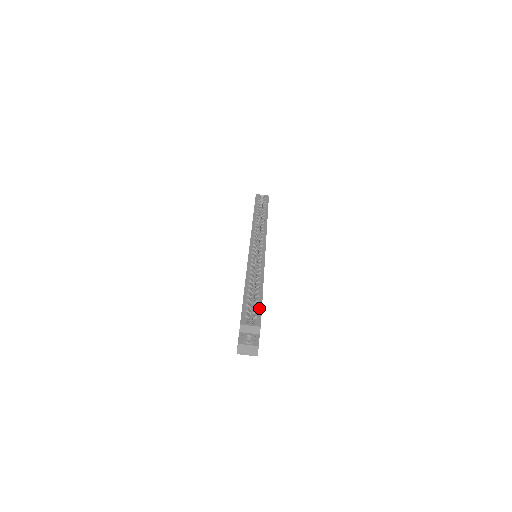
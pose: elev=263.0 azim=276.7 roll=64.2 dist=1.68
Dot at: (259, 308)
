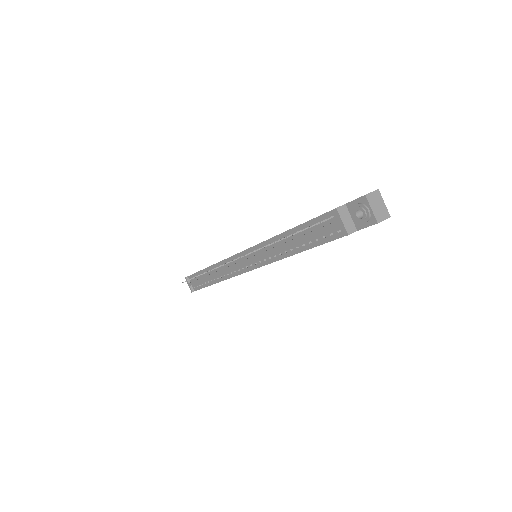
Dot at: occluded
